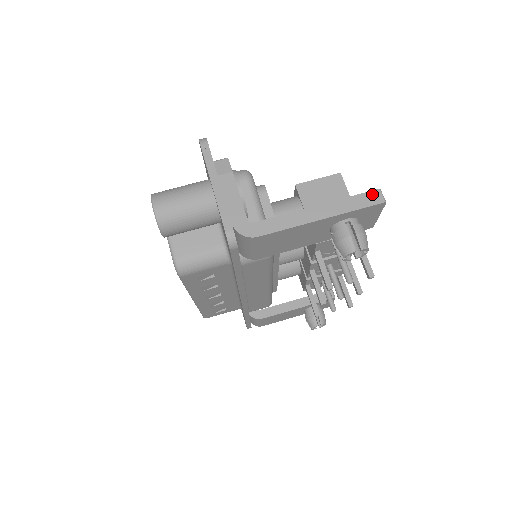
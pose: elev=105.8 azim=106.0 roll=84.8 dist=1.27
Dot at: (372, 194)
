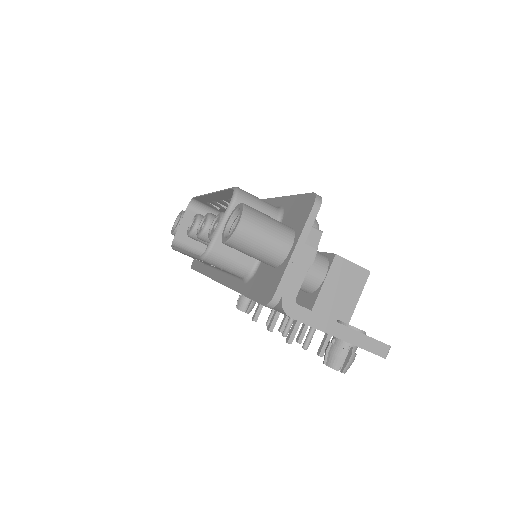
Dot at: (384, 346)
